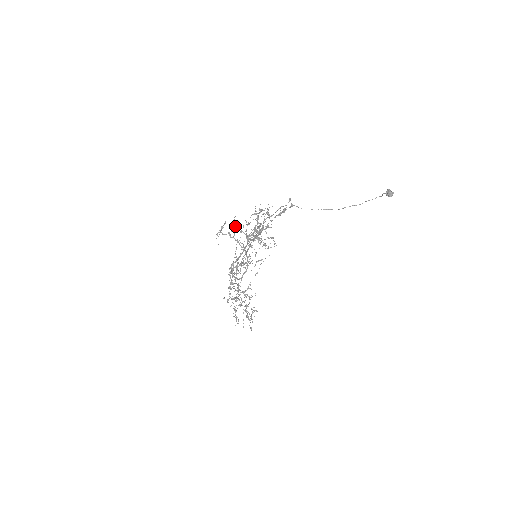
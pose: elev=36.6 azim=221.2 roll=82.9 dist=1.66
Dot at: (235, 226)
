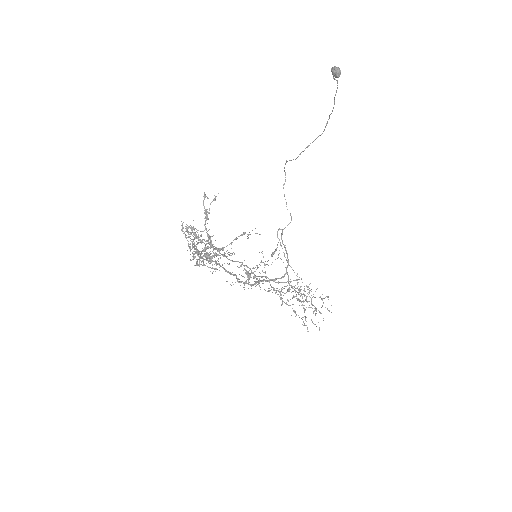
Dot at: occluded
